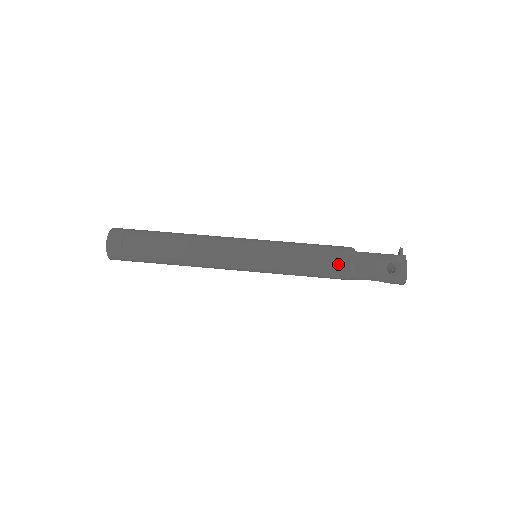
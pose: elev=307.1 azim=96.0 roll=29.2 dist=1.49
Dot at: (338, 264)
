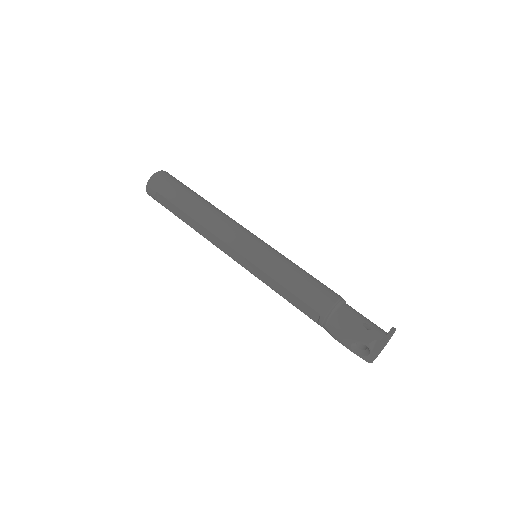
Dot at: (310, 315)
